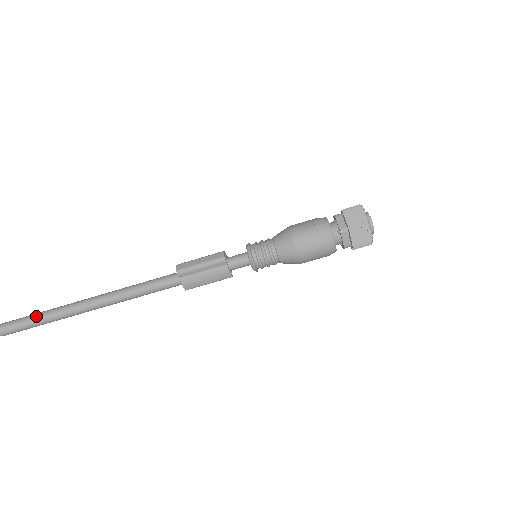
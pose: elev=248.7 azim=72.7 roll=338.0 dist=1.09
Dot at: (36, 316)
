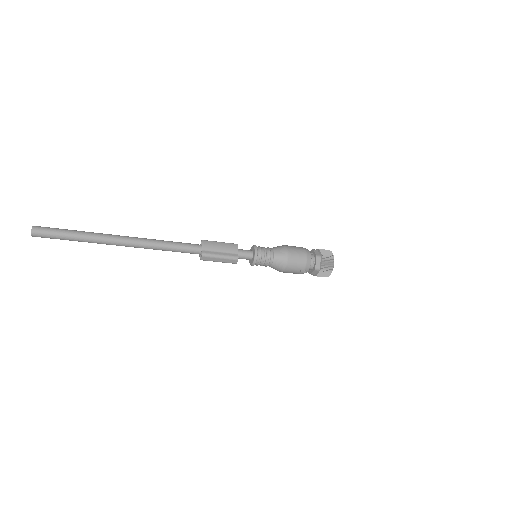
Dot at: (73, 240)
